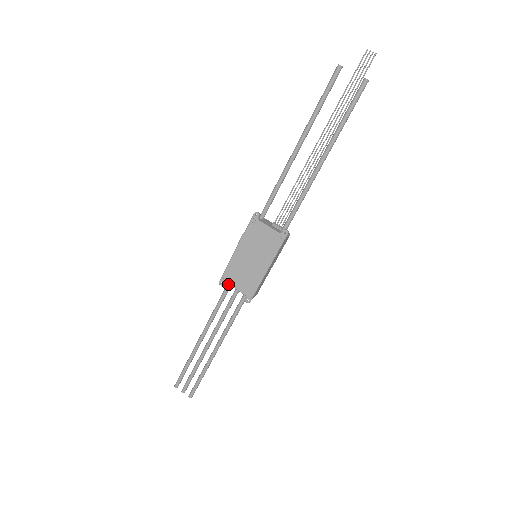
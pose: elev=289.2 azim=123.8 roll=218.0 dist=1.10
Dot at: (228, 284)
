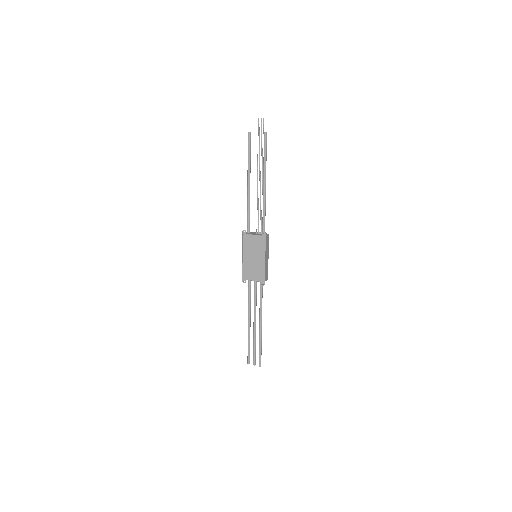
Dot at: (248, 281)
